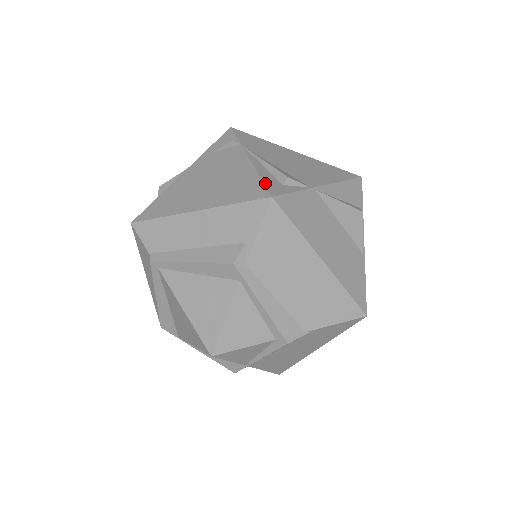
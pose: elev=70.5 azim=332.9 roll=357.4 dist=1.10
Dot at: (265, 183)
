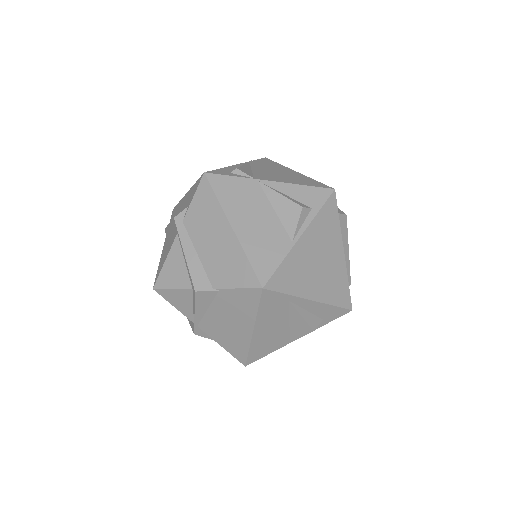
Dot at: (216, 170)
